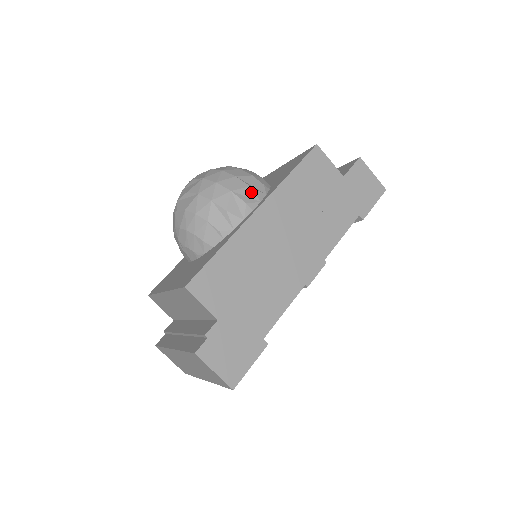
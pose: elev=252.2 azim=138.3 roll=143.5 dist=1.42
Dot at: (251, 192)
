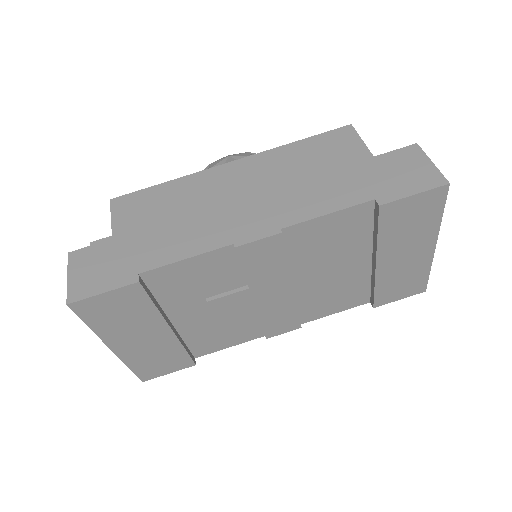
Dot at: occluded
